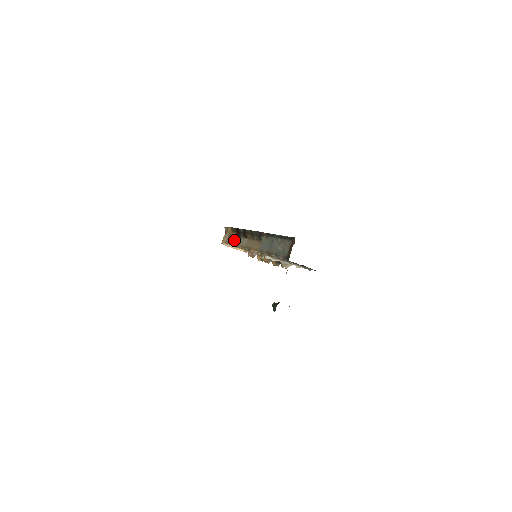
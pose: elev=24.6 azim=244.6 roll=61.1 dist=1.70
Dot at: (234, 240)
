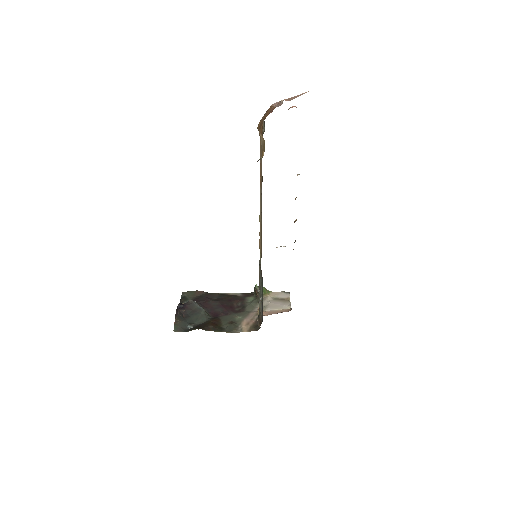
Dot at: (261, 174)
